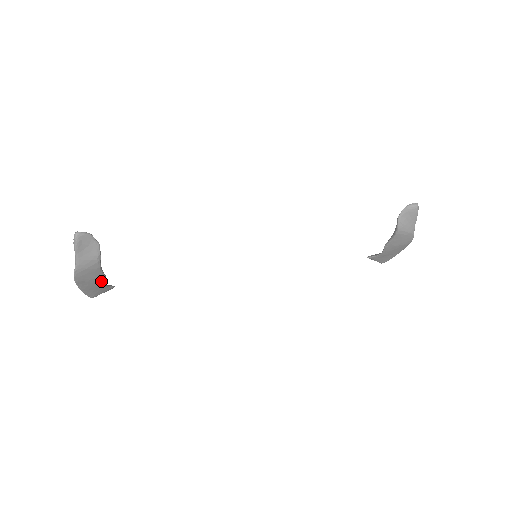
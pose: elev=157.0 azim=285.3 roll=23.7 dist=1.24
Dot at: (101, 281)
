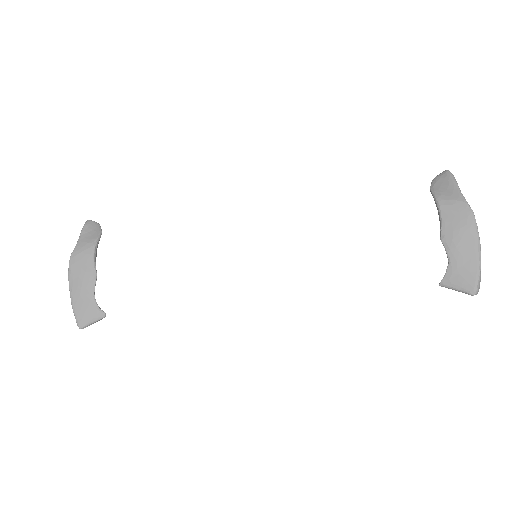
Dot at: (91, 283)
